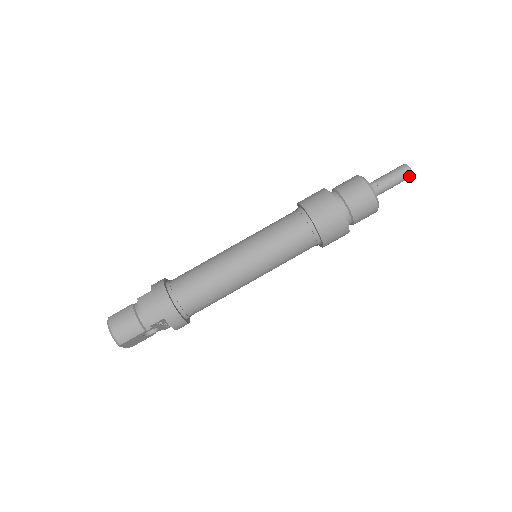
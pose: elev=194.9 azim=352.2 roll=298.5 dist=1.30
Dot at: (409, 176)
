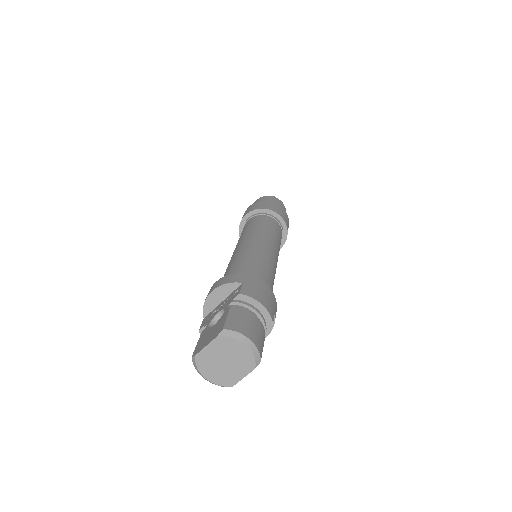
Dot at: occluded
